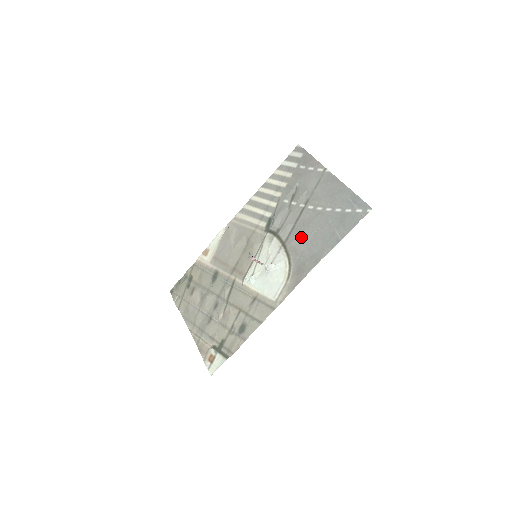
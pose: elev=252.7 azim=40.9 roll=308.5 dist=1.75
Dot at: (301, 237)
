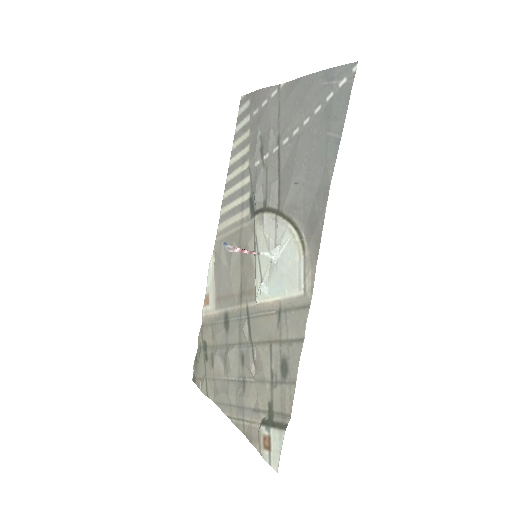
Dot at: (292, 184)
